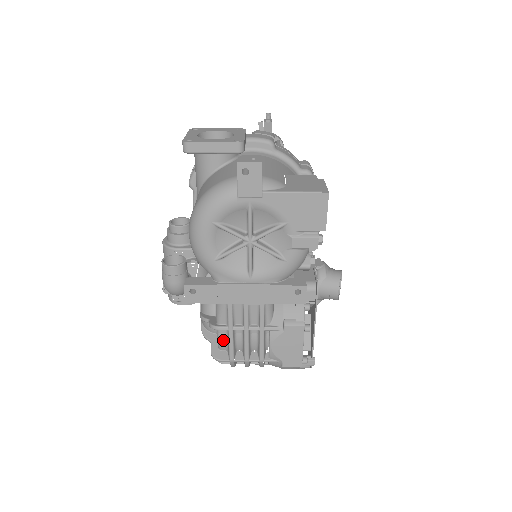
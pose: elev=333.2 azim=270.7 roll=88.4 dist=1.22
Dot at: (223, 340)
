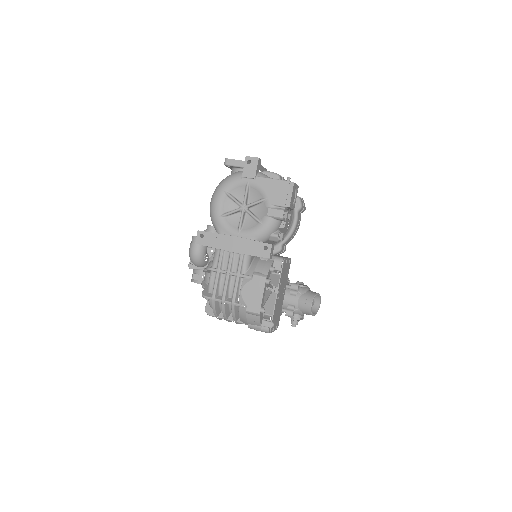
Dot at: (212, 282)
